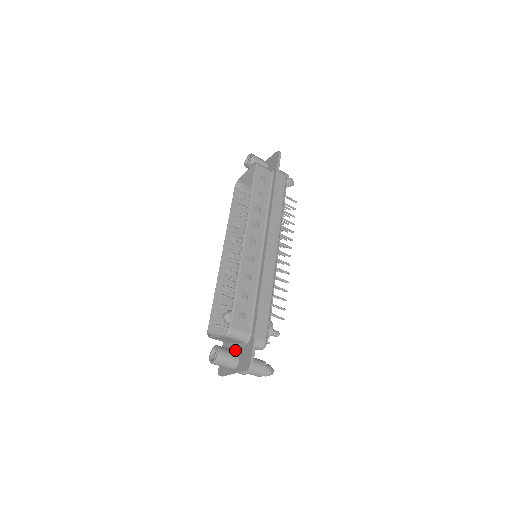
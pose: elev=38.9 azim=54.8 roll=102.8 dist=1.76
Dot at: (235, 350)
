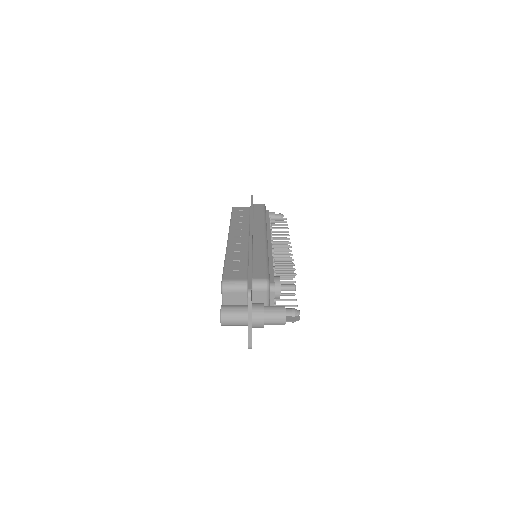
Dot at: occluded
